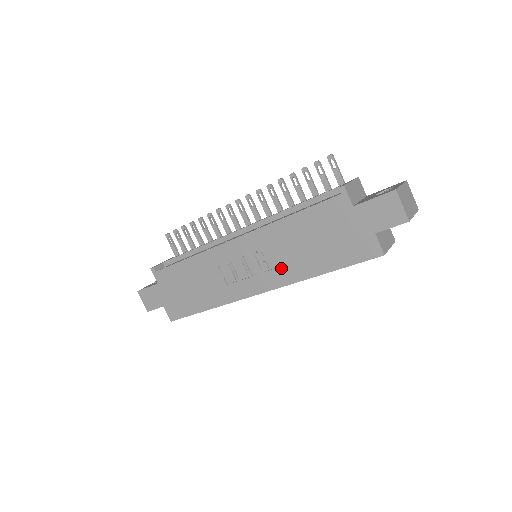
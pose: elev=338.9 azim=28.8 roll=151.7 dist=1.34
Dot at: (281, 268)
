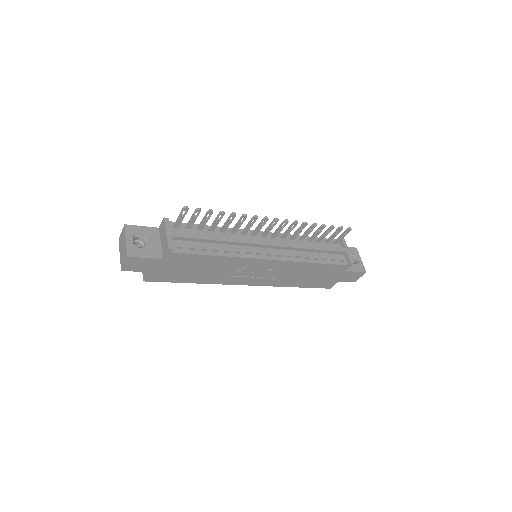
Dot at: (279, 280)
